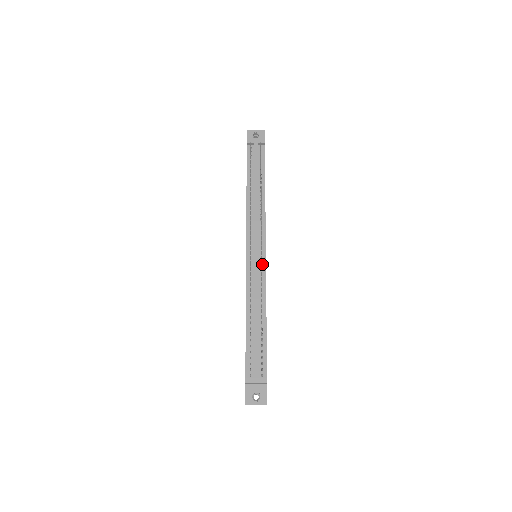
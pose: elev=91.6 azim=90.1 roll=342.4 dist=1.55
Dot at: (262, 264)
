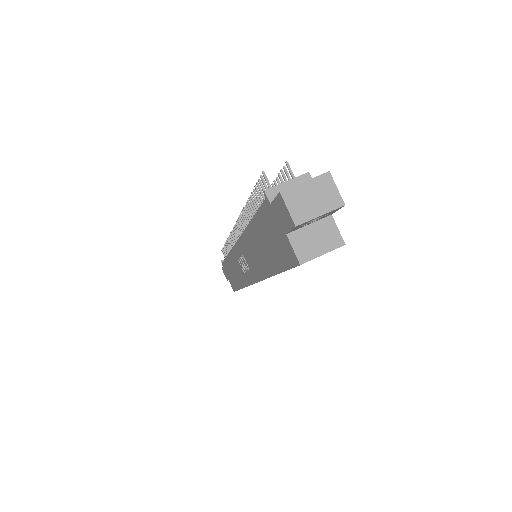
Dot at: occluded
